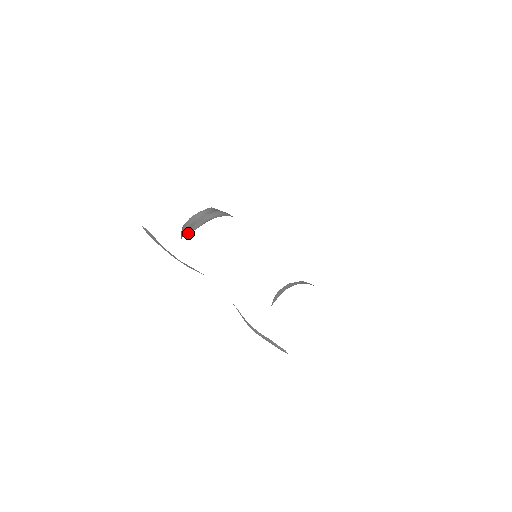
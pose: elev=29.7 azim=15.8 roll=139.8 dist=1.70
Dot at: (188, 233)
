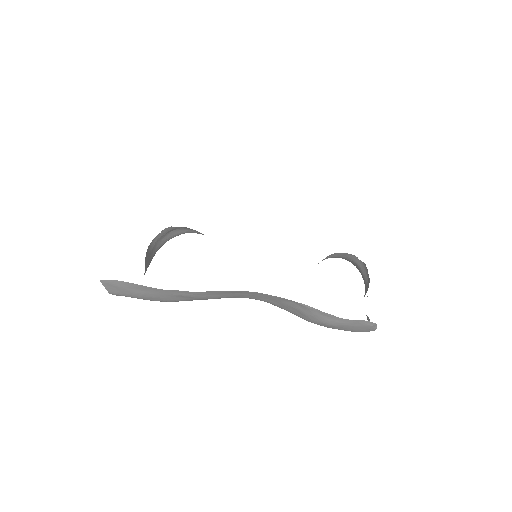
Dot at: occluded
